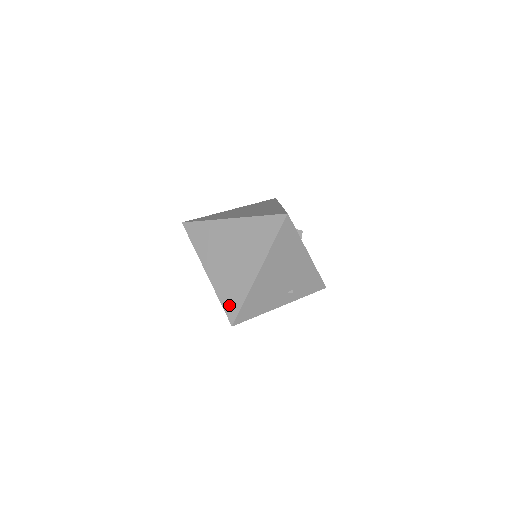
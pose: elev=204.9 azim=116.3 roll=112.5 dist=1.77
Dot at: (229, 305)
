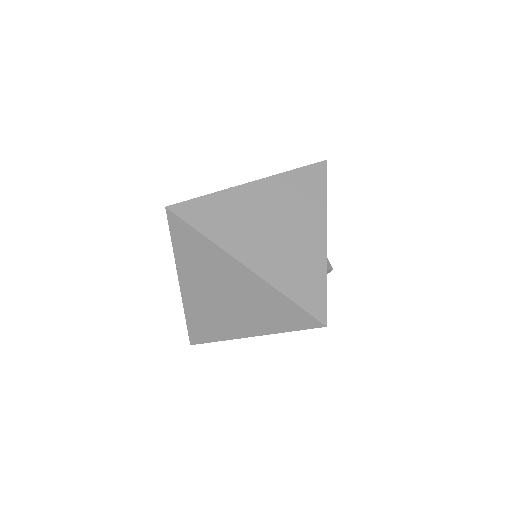
Dot at: (196, 330)
